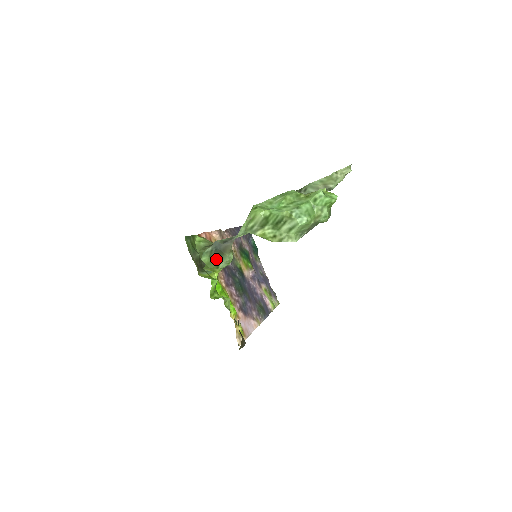
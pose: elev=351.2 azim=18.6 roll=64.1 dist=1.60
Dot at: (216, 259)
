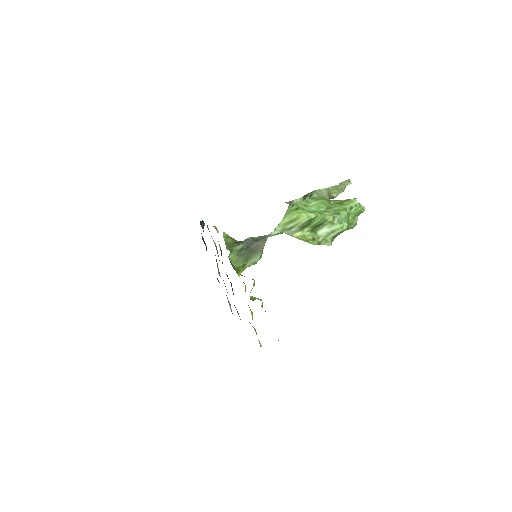
Dot at: (244, 258)
